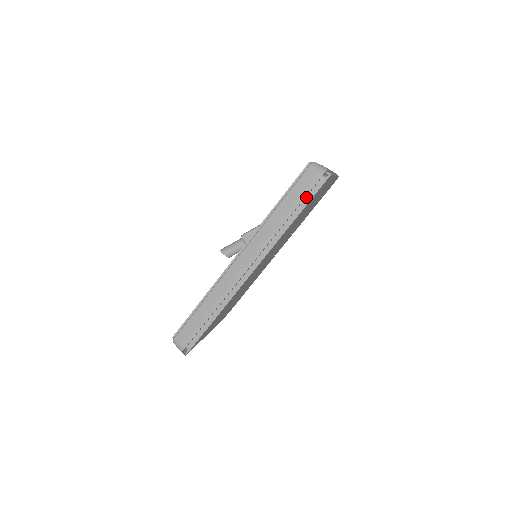
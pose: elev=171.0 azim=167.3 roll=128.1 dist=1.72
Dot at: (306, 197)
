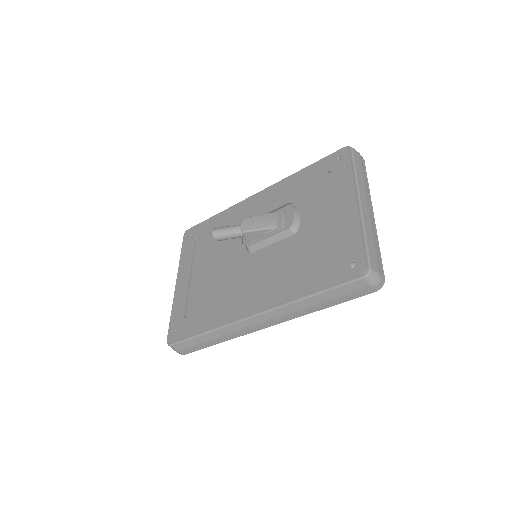
Dot at: occluded
